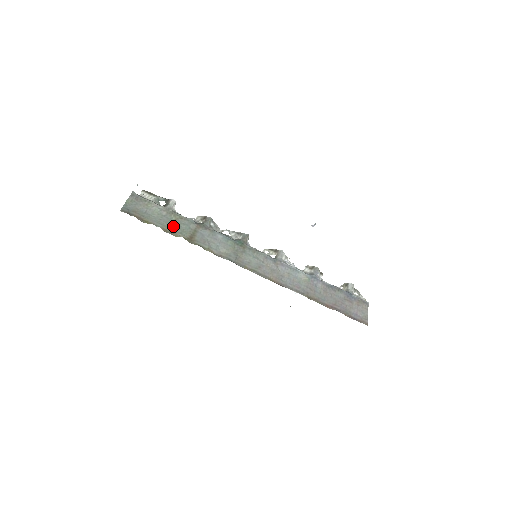
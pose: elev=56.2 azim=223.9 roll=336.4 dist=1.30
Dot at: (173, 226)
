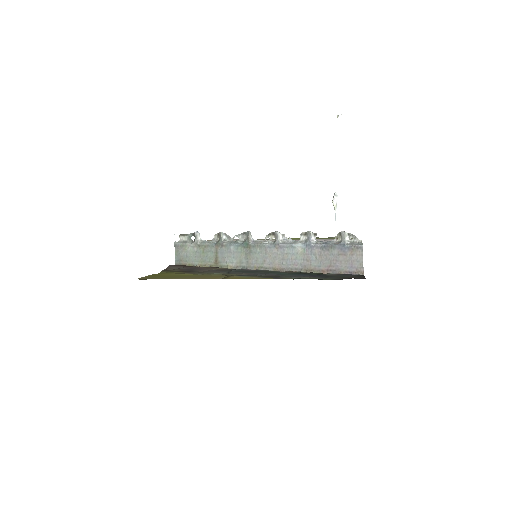
Dot at: (203, 258)
